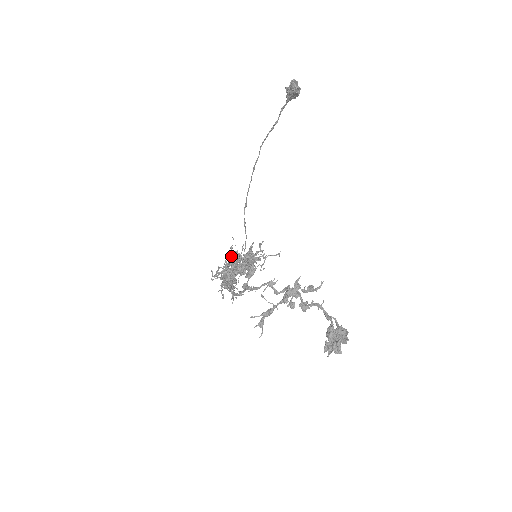
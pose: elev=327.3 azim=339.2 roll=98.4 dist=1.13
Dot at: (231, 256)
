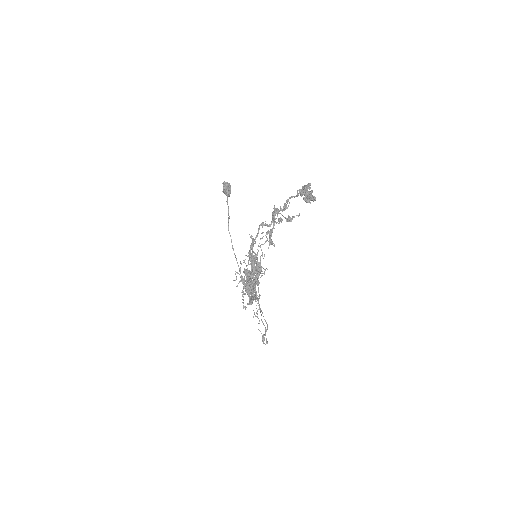
Dot at: occluded
